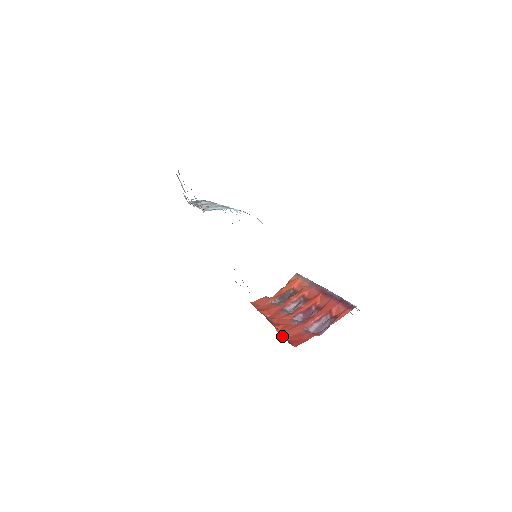
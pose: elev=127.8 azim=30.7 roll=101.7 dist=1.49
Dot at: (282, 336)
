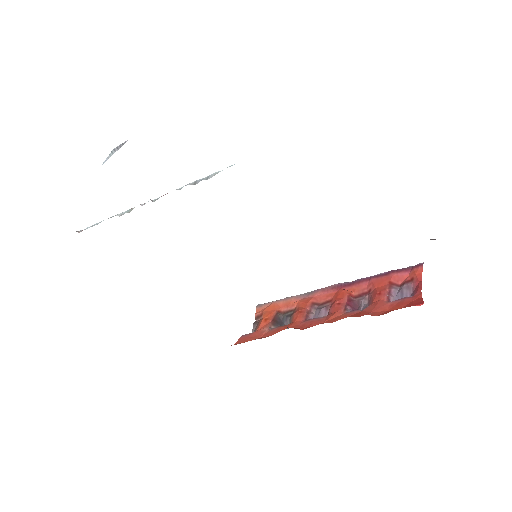
Dot at: (376, 315)
